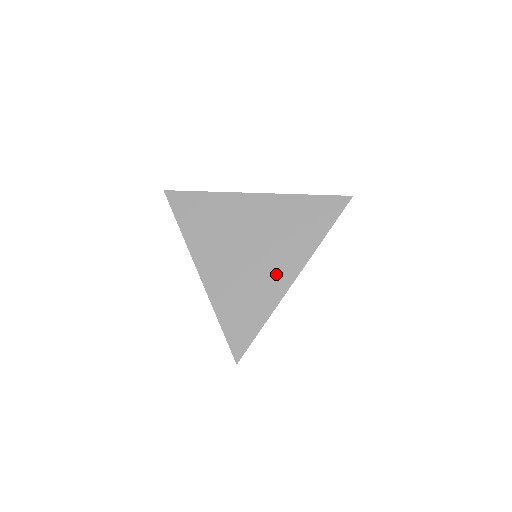
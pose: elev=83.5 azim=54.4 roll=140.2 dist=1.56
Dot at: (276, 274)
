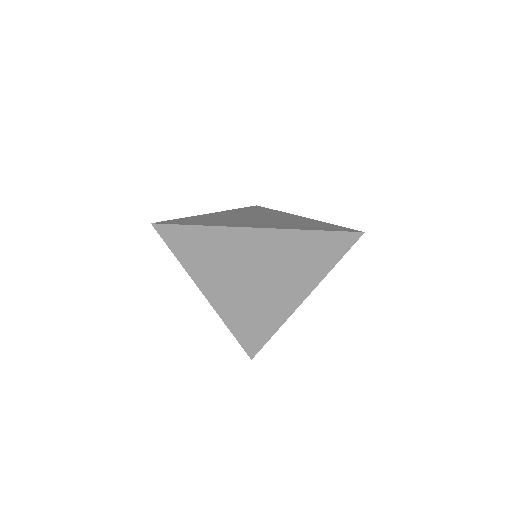
Dot at: (284, 299)
